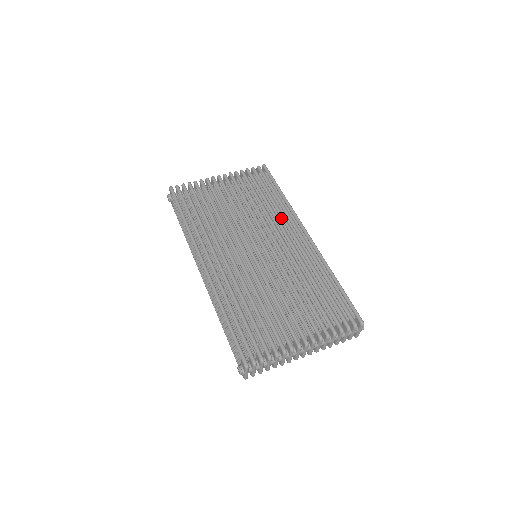
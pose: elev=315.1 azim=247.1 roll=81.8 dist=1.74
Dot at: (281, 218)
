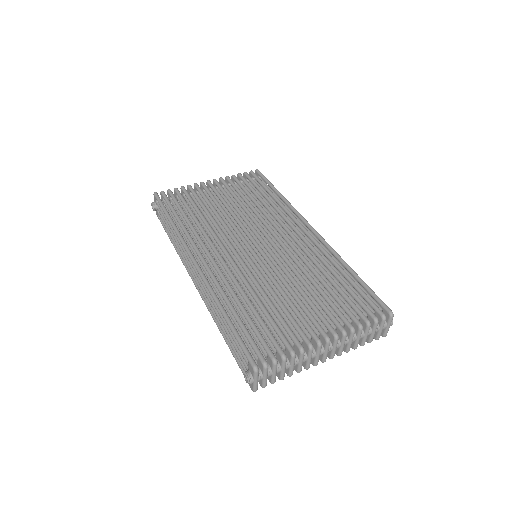
Dot at: (281, 215)
